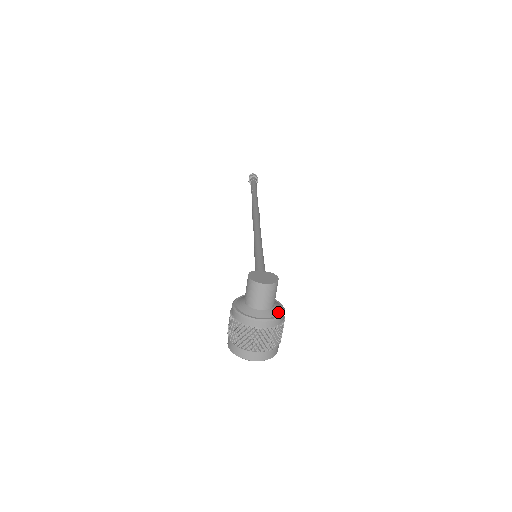
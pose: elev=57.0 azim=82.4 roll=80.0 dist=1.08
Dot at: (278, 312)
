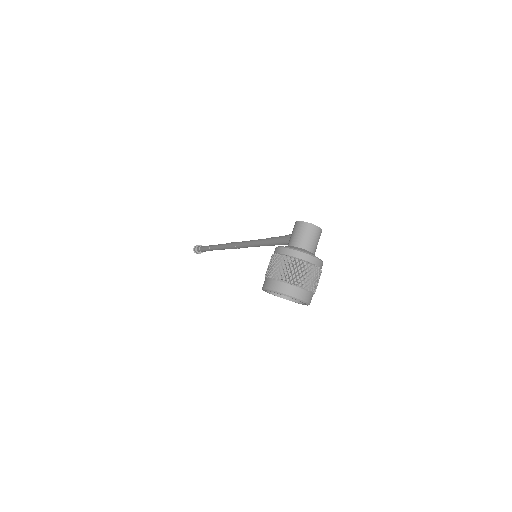
Dot at: occluded
